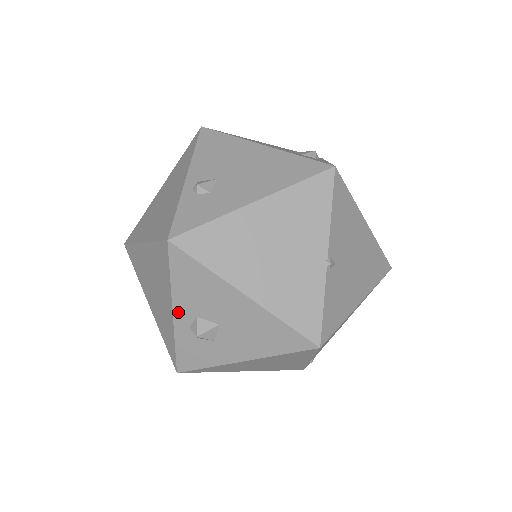
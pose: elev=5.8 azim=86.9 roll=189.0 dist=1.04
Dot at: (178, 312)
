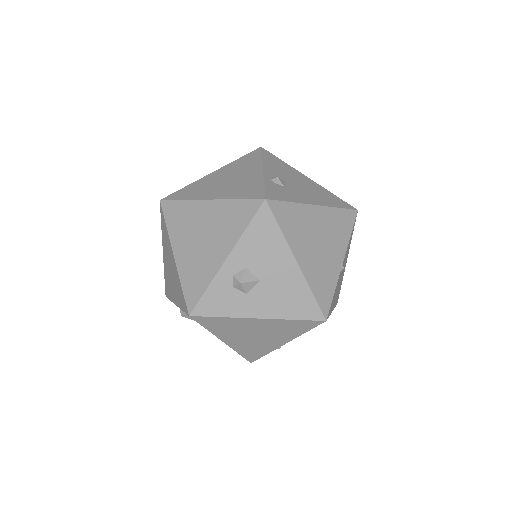
Dot at: (232, 259)
